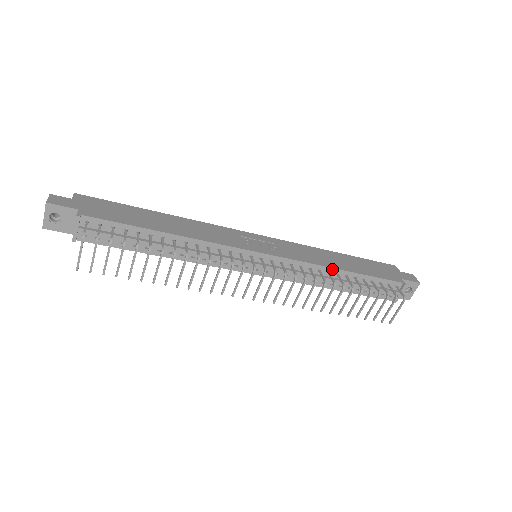
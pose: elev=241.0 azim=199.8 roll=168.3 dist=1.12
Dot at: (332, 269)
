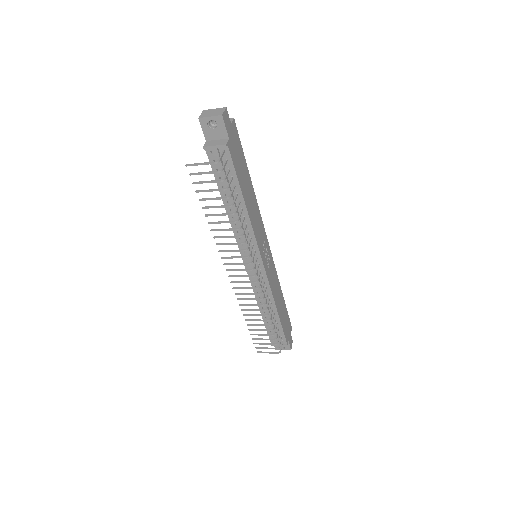
Dot at: (274, 304)
